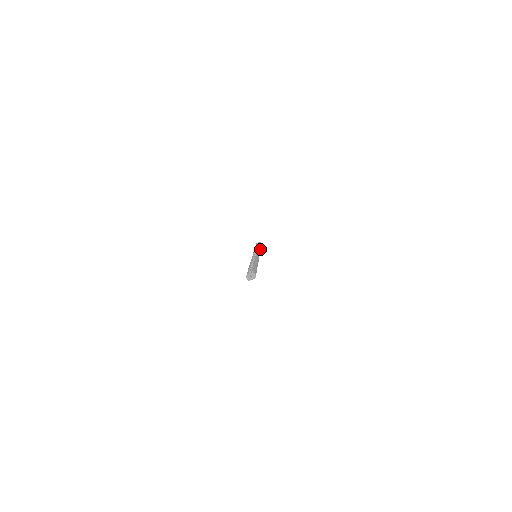
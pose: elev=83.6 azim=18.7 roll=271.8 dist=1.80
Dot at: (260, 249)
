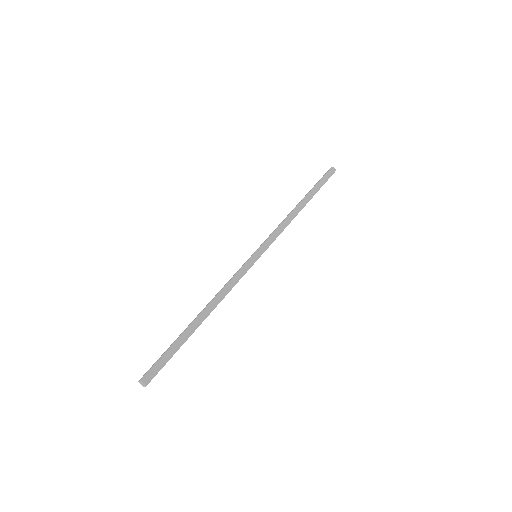
Dot at: (296, 212)
